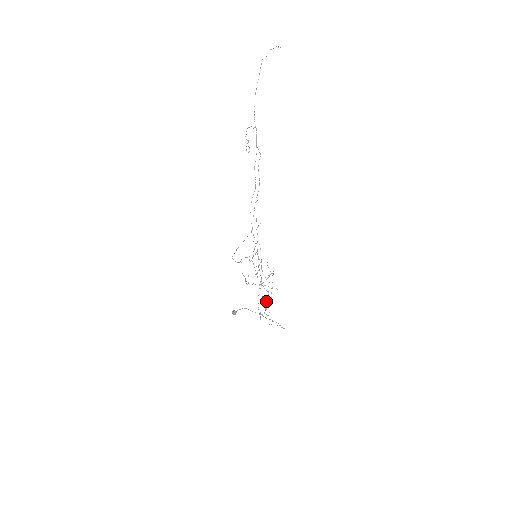
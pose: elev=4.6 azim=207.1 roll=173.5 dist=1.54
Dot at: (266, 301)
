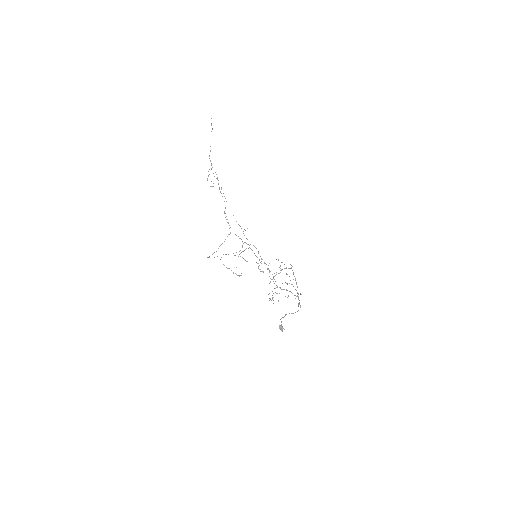
Dot at: (297, 296)
